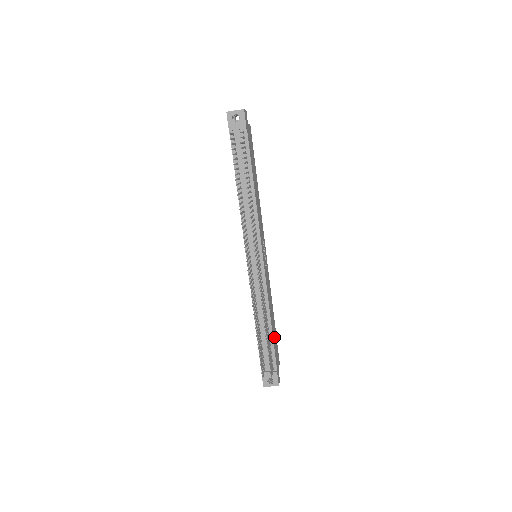
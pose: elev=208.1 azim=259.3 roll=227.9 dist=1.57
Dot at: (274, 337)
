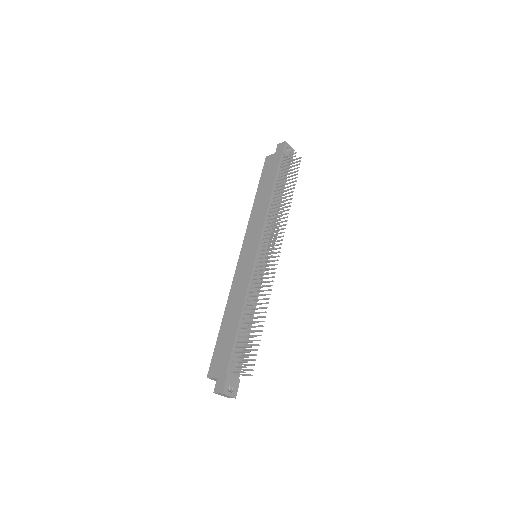
Dot at: occluded
